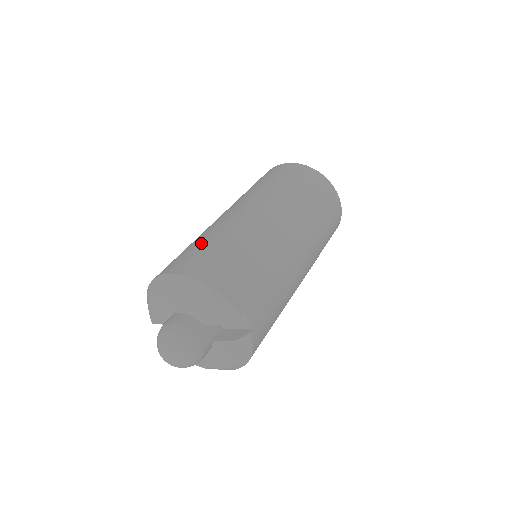
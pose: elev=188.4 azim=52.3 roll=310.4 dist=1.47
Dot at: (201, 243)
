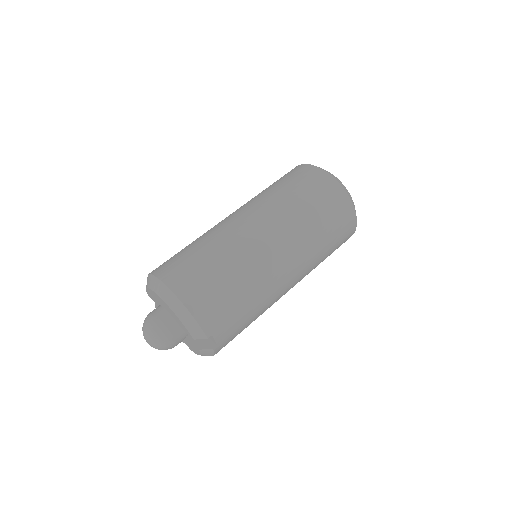
Dot at: (200, 255)
